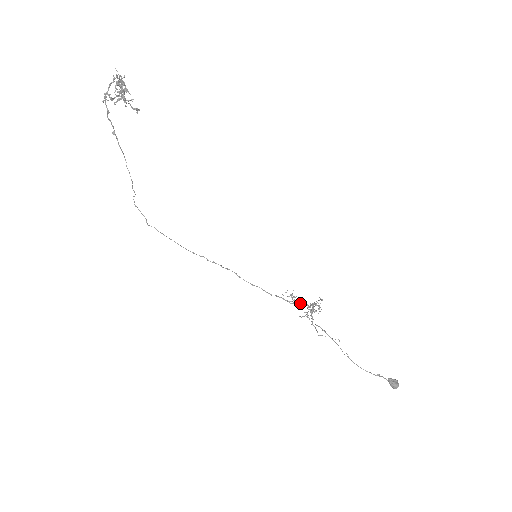
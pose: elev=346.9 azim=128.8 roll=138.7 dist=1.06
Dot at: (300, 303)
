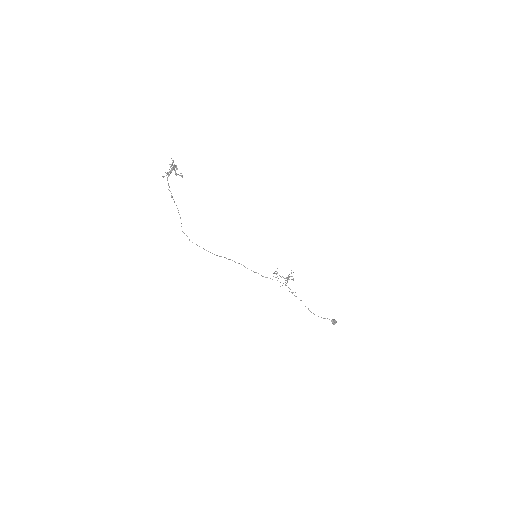
Dot at: occluded
